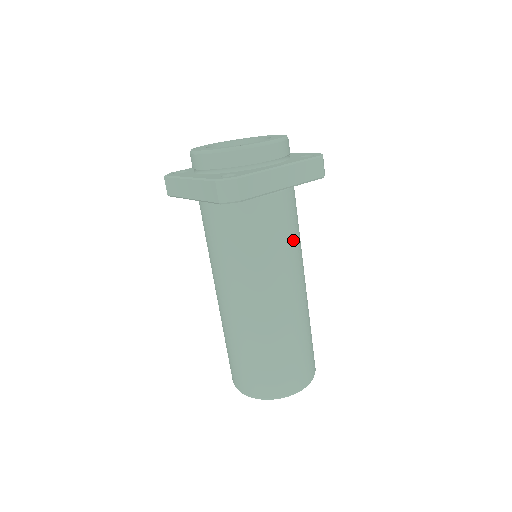
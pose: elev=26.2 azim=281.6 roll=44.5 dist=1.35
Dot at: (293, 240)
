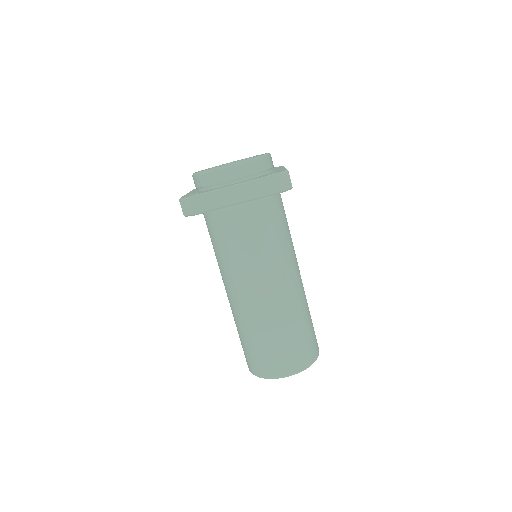
Dot at: (264, 246)
